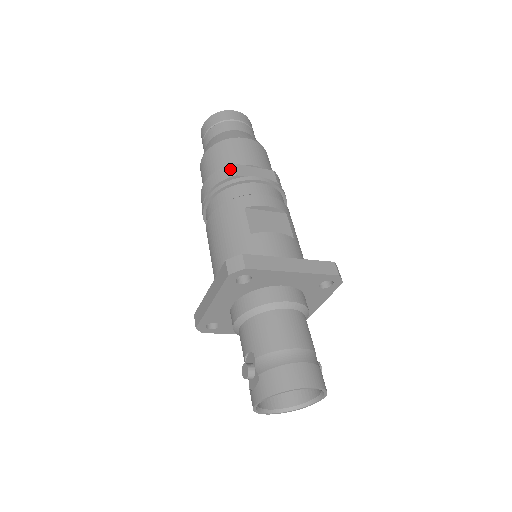
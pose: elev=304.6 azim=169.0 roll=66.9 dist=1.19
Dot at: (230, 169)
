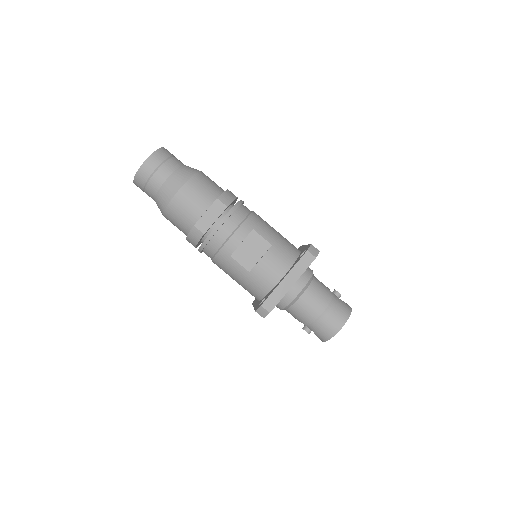
Dot at: (196, 232)
